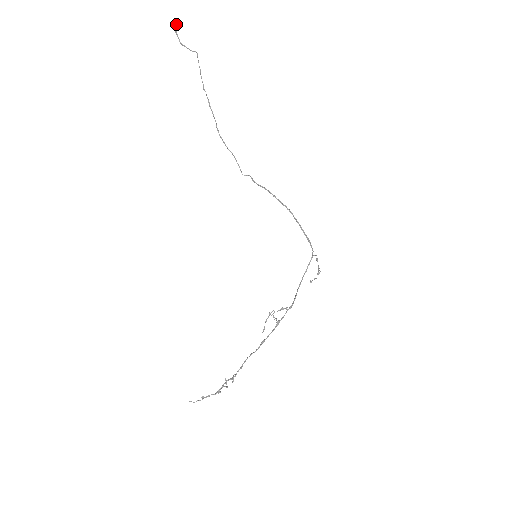
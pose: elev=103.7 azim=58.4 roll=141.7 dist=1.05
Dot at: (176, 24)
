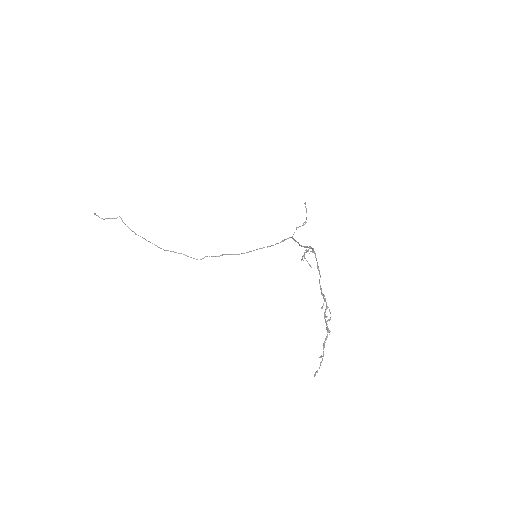
Dot at: (95, 214)
